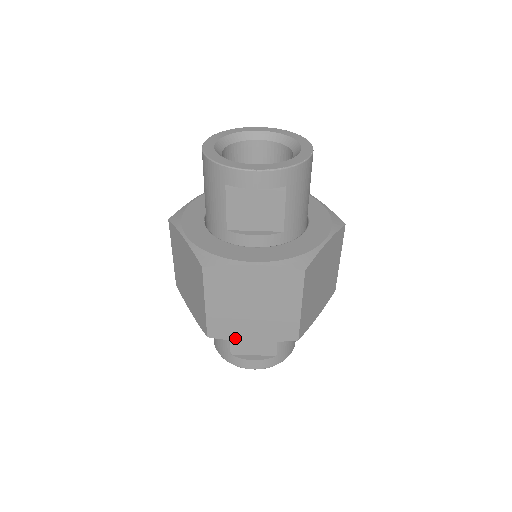
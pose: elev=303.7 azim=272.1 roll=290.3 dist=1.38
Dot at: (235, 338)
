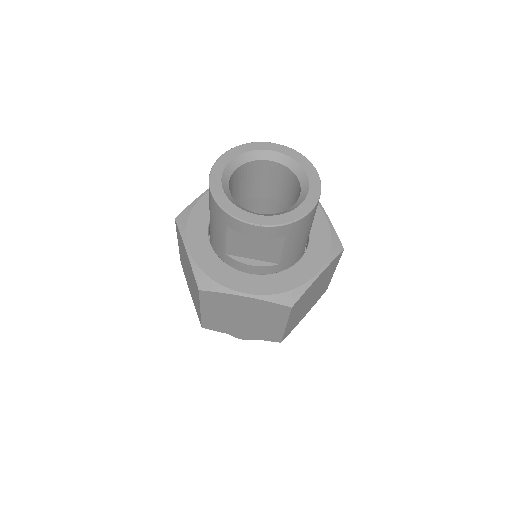
Dot at: (226, 332)
